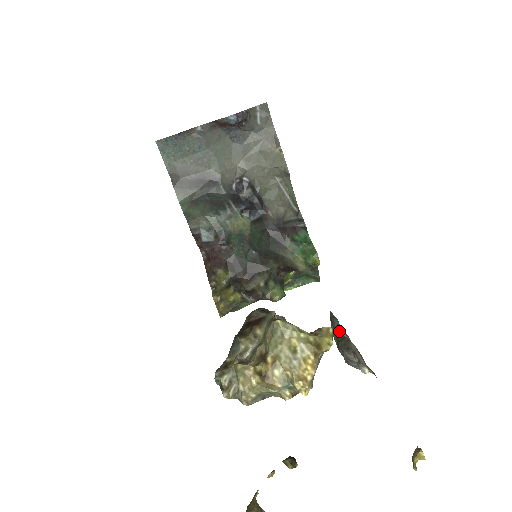
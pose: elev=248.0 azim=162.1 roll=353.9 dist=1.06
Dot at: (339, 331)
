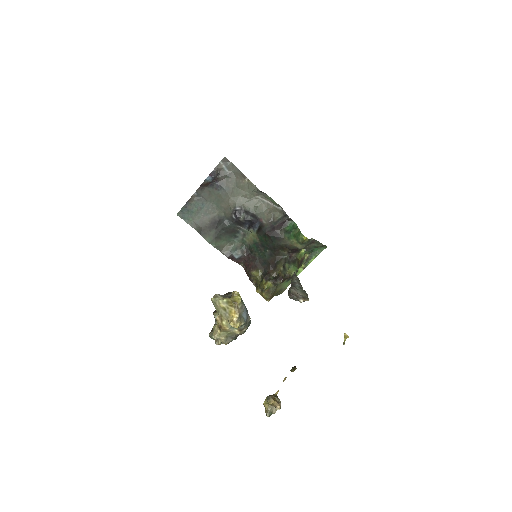
Dot at: (294, 283)
